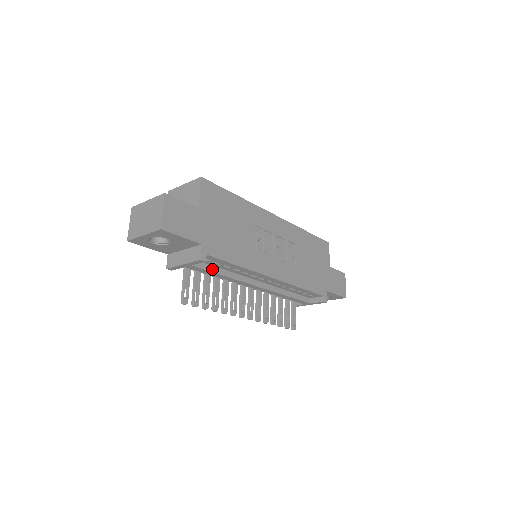
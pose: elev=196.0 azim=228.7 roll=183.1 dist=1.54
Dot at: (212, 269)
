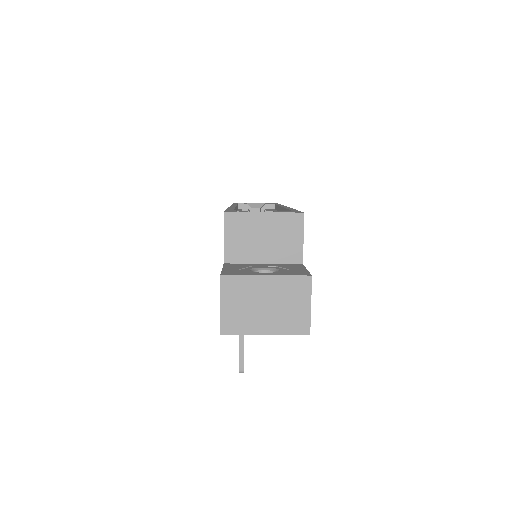
Dot at: occluded
